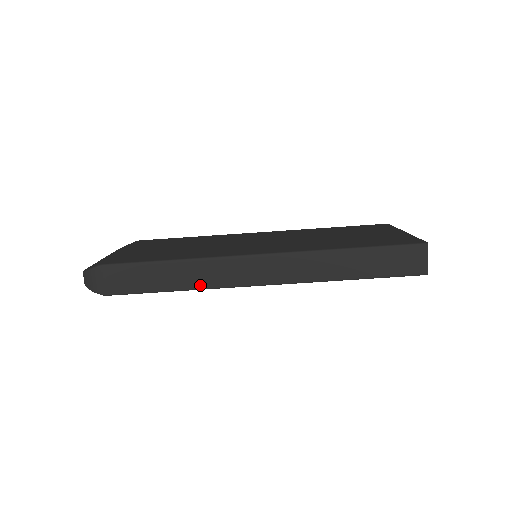
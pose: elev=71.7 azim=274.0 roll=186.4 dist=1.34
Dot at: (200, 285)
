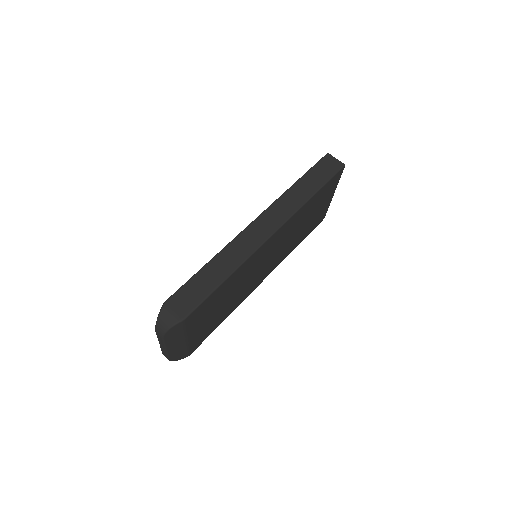
Dot at: (238, 262)
